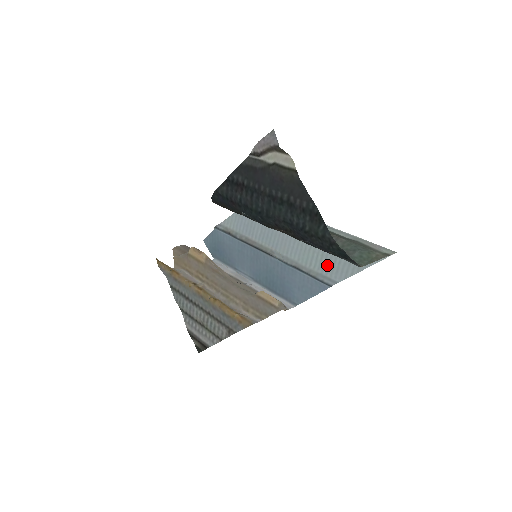
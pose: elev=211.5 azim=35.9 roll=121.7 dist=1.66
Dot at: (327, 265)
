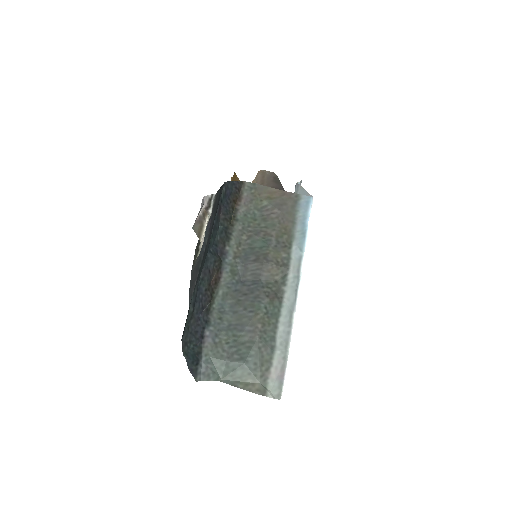
Dot at: occluded
